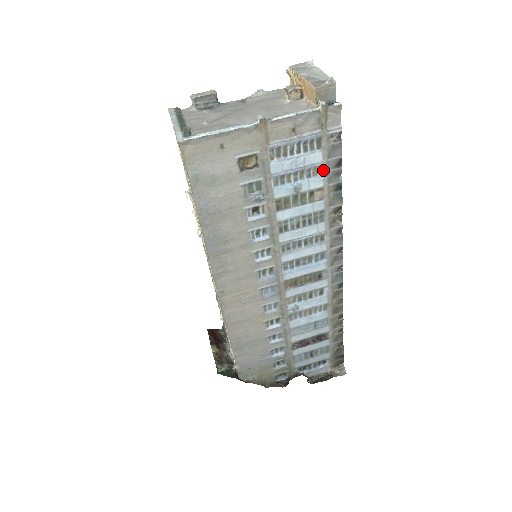
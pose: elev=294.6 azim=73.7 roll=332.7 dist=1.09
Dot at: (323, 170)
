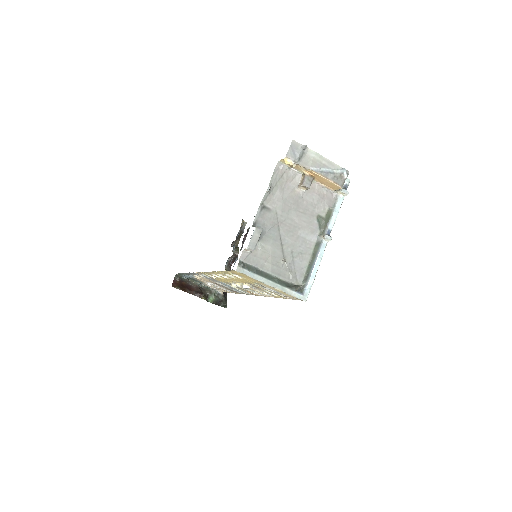
Dot at: occluded
